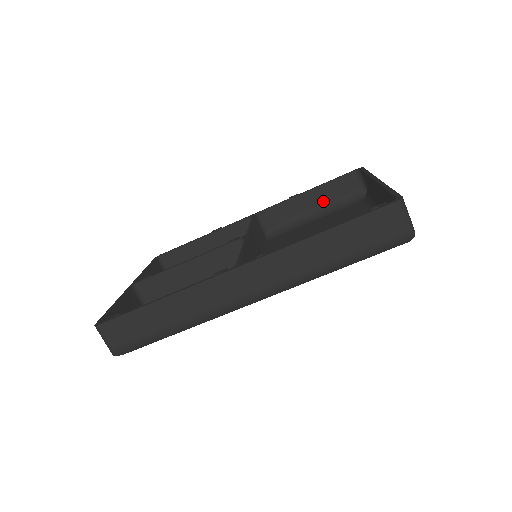
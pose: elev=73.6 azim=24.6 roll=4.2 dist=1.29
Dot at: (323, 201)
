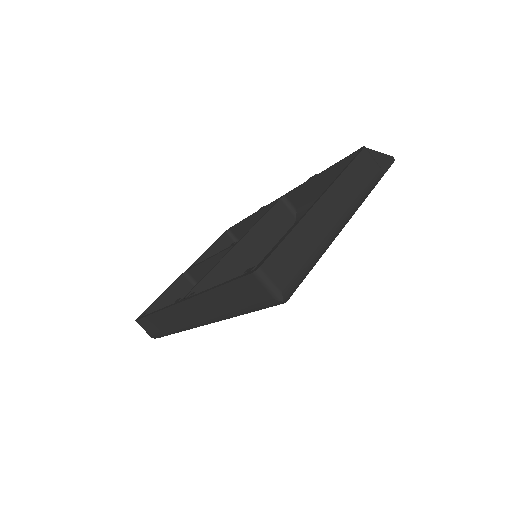
Dot at: occluded
